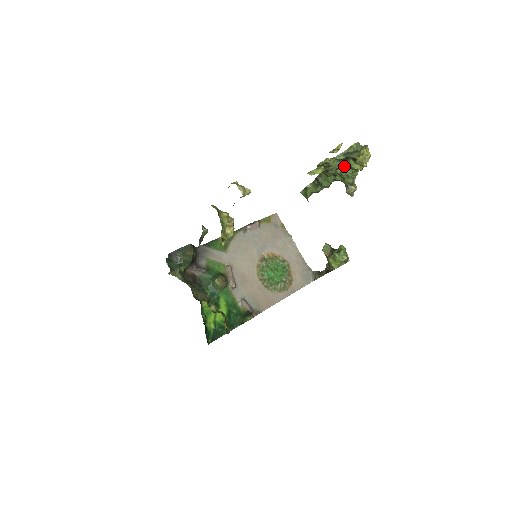
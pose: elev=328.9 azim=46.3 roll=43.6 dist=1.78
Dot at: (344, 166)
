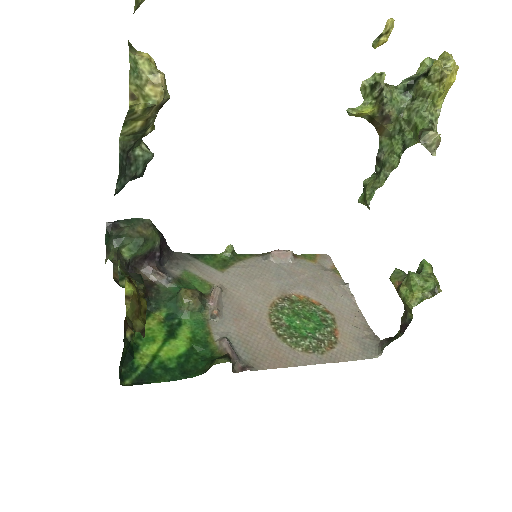
Dot at: (413, 101)
